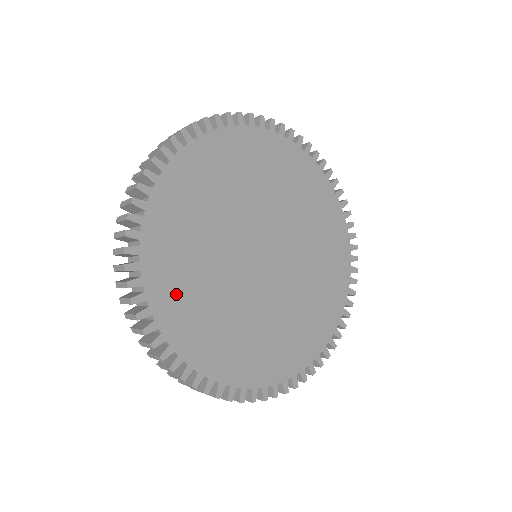
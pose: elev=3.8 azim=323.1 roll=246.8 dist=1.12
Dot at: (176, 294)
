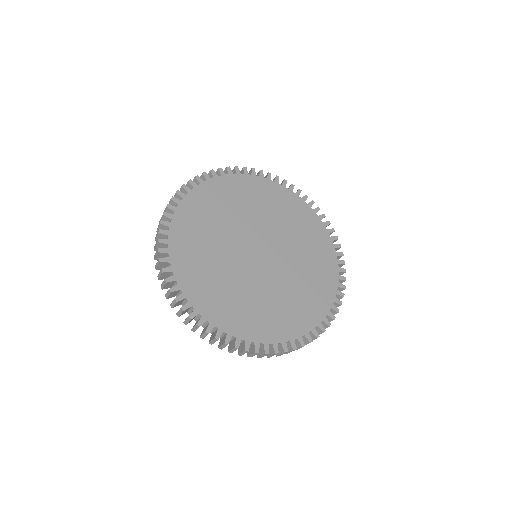
Dot at: (241, 318)
